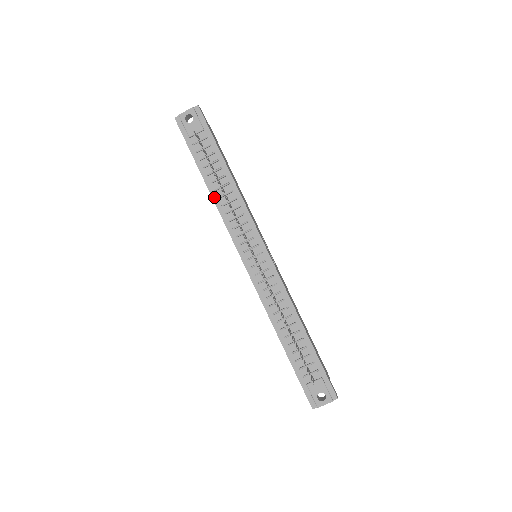
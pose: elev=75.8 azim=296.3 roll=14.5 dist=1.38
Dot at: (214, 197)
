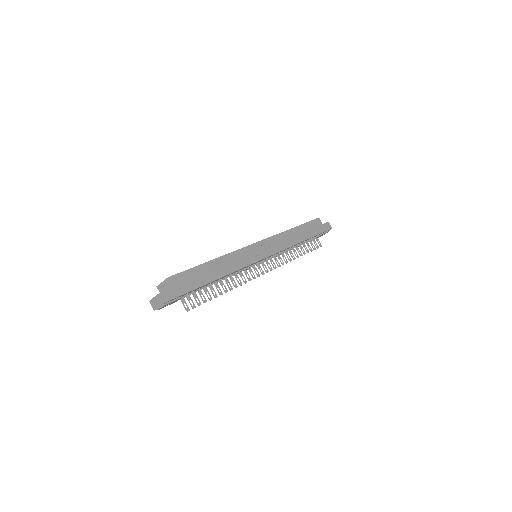
Dot at: occluded
